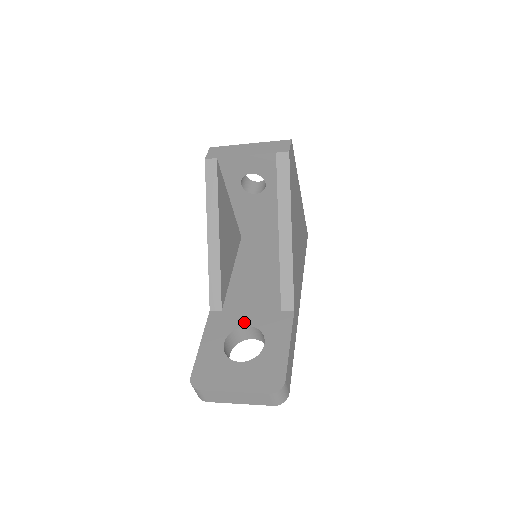
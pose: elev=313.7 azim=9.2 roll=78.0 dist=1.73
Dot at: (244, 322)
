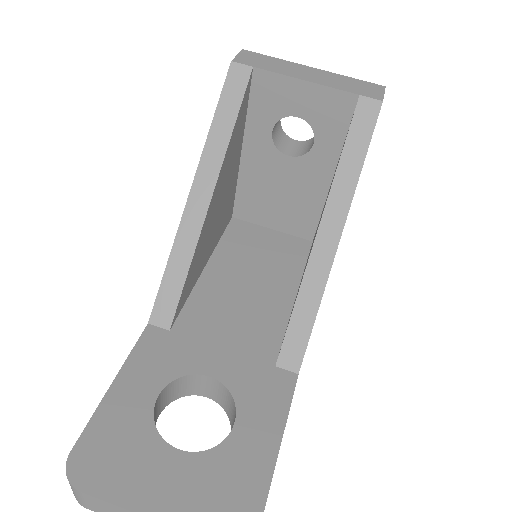
Dot at: (205, 366)
